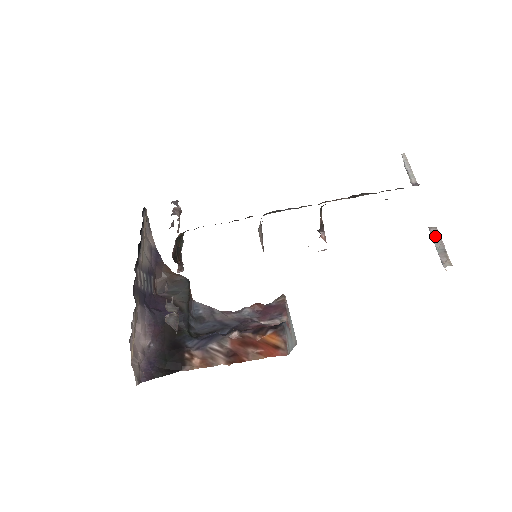
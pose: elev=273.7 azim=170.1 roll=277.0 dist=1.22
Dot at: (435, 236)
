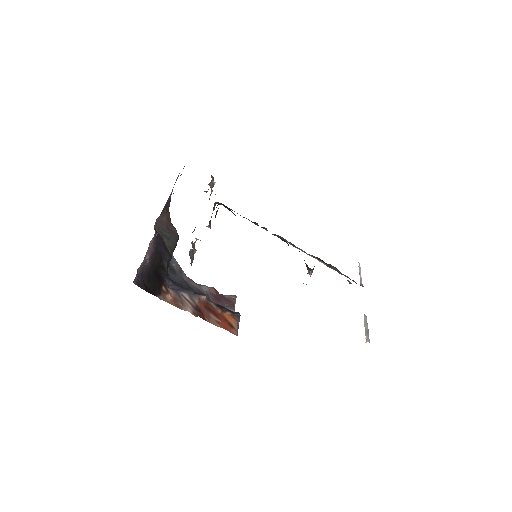
Dot at: (366, 321)
